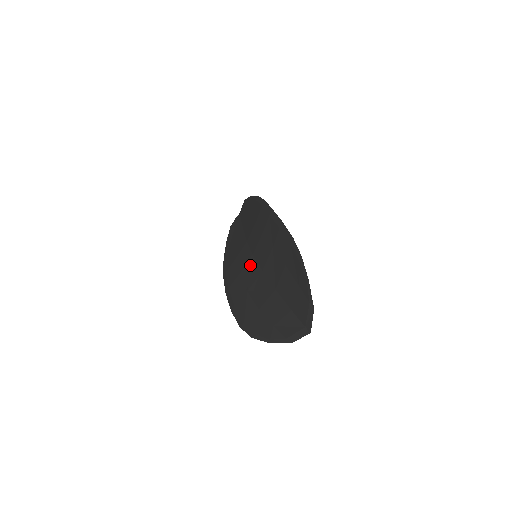
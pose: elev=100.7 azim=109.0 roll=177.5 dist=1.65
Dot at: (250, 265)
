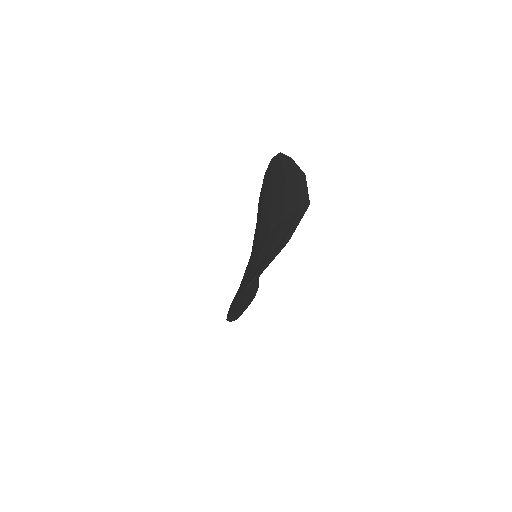
Dot at: (248, 262)
